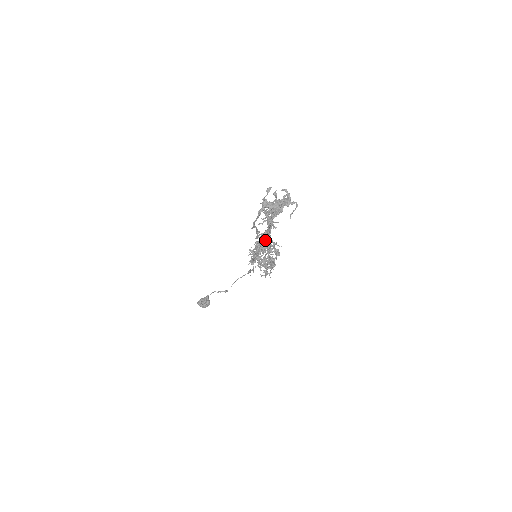
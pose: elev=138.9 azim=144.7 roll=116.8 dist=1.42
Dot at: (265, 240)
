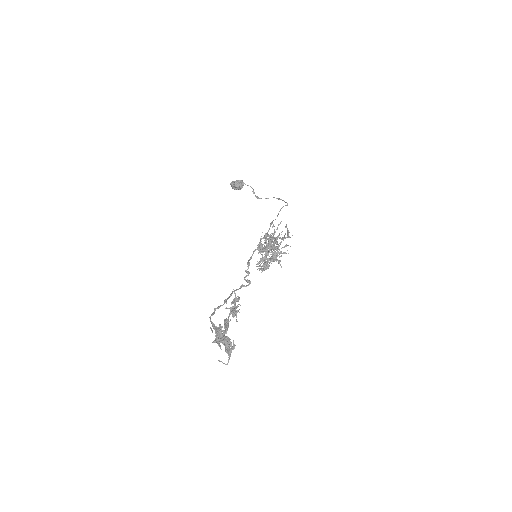
Dot at: (232, 303)
